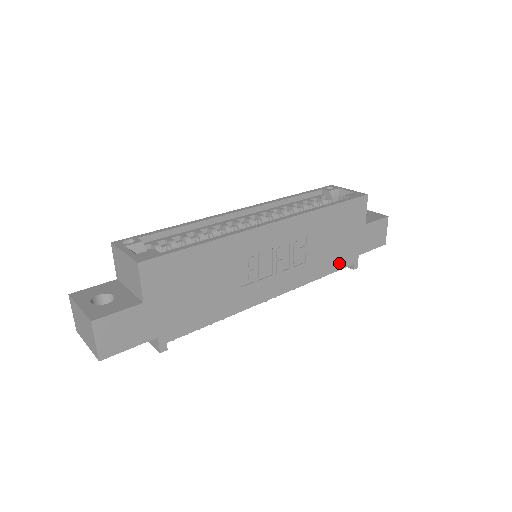
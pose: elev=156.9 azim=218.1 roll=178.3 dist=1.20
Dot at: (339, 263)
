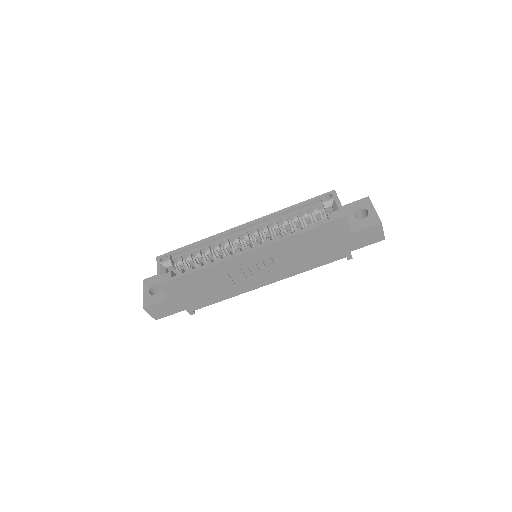
Dot at: (328, 259)
